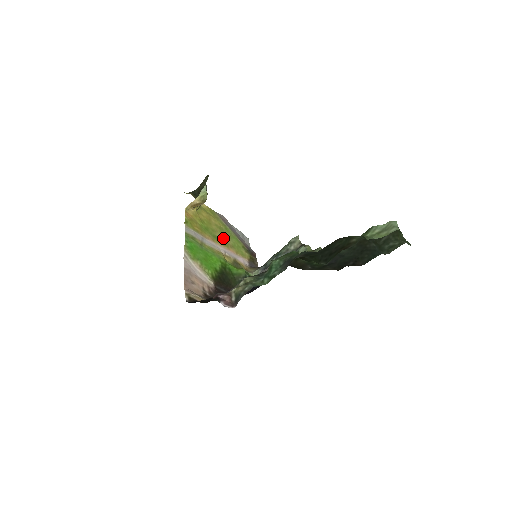
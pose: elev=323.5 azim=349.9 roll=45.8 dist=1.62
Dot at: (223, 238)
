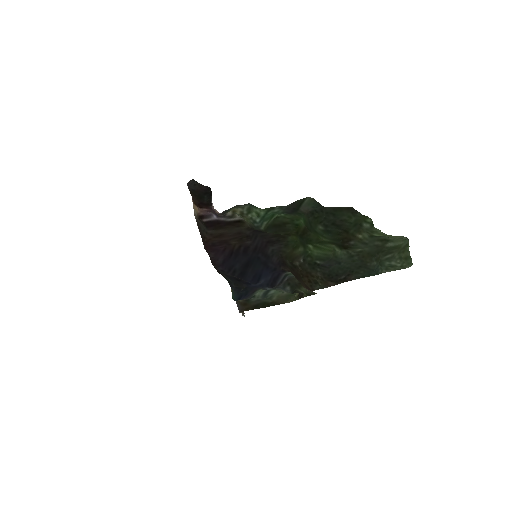
Dot at: occluded
